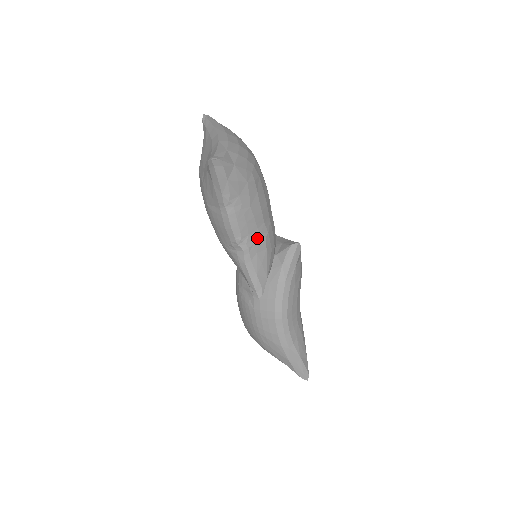
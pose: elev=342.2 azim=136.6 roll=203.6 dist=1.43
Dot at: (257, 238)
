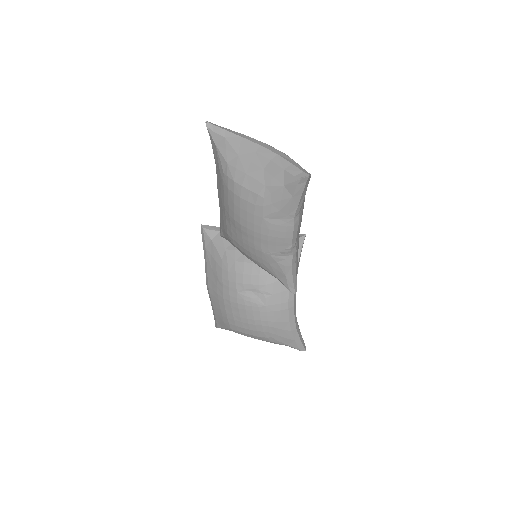
Dot at: (298, 240)
